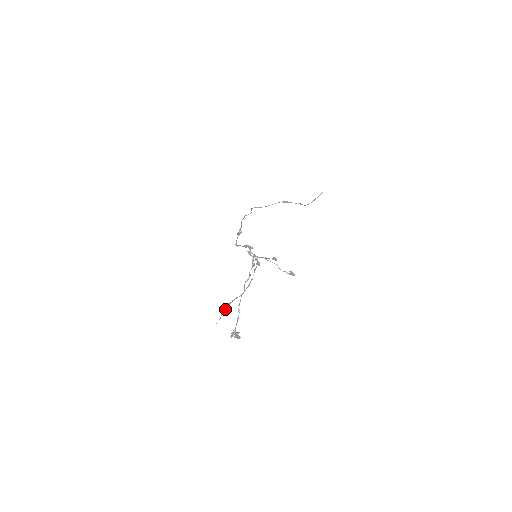
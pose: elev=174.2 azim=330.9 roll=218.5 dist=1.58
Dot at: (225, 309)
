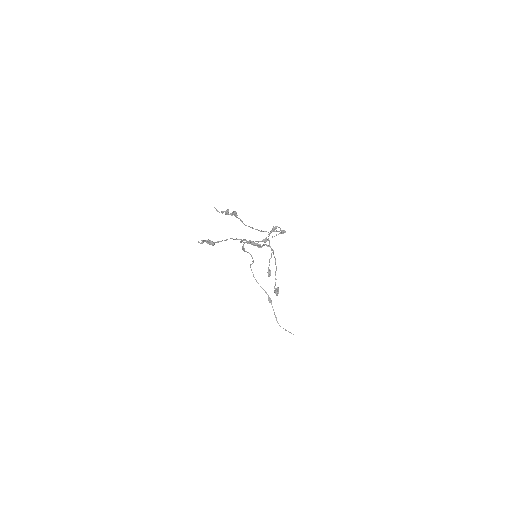
Dot at: (230, 213)
